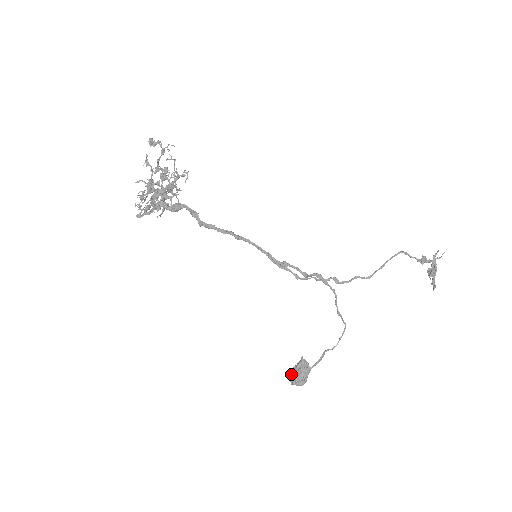
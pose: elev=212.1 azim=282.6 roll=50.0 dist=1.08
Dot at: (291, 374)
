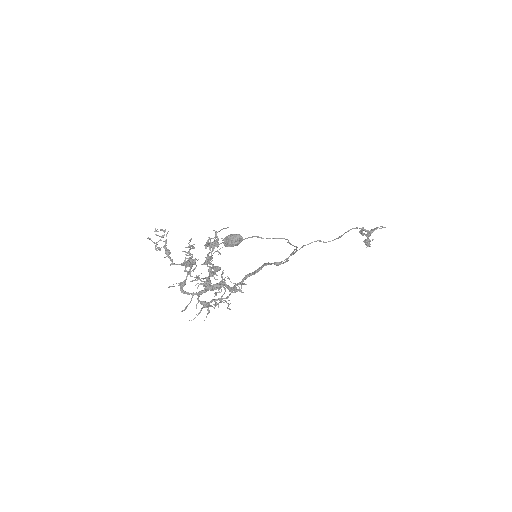
Dot at: (227, 243)
